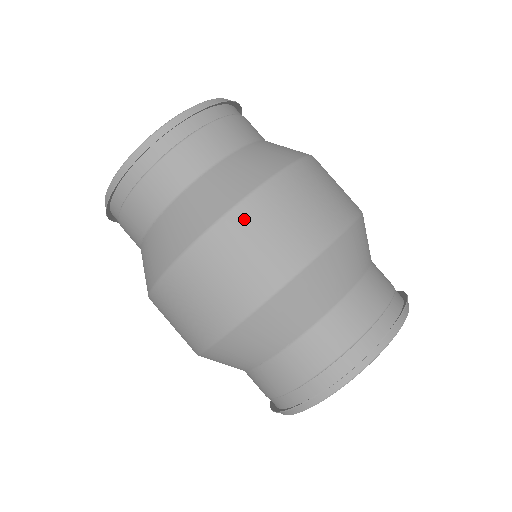
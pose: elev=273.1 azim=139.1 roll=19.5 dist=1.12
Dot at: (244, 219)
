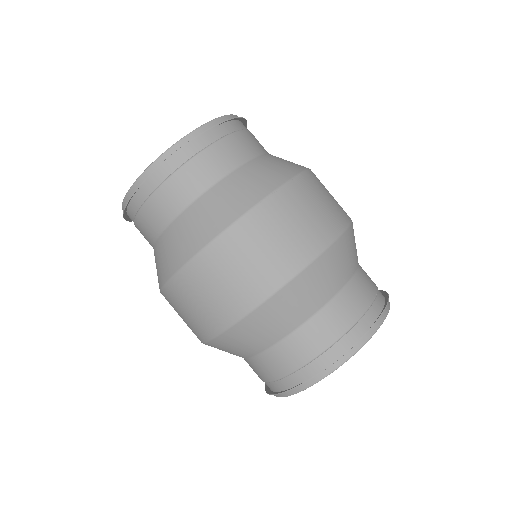
Dot at: (177, 290)
